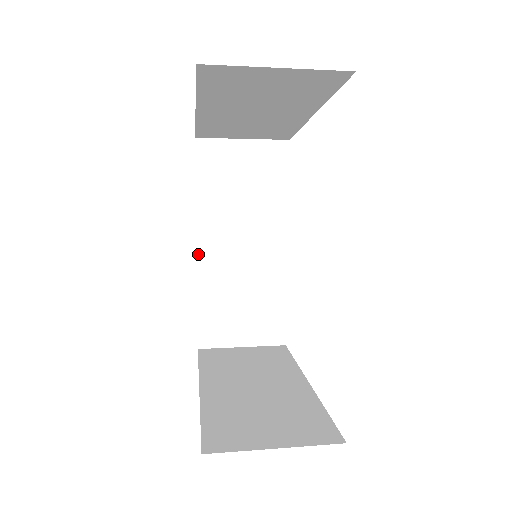
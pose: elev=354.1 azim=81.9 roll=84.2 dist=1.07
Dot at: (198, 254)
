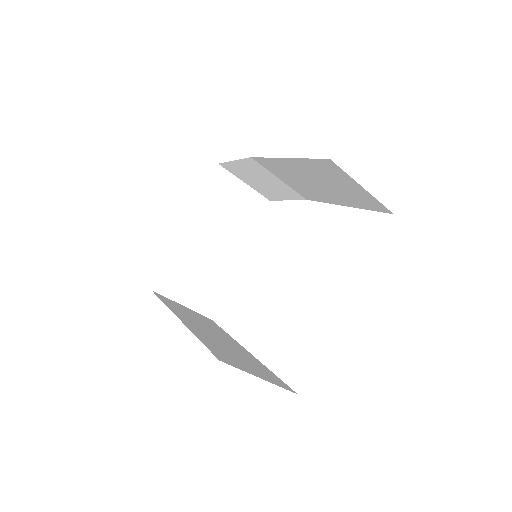
Dot at: (182, 321)
